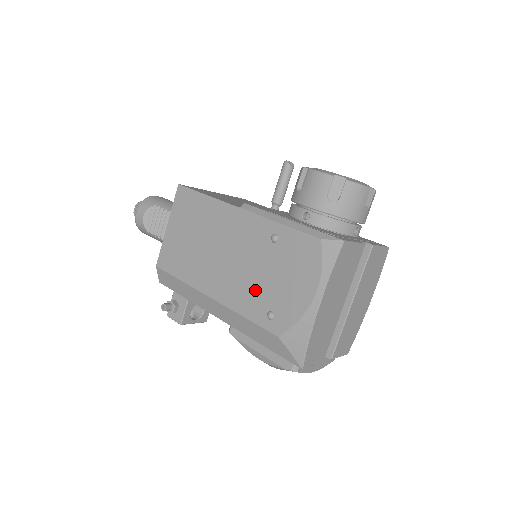
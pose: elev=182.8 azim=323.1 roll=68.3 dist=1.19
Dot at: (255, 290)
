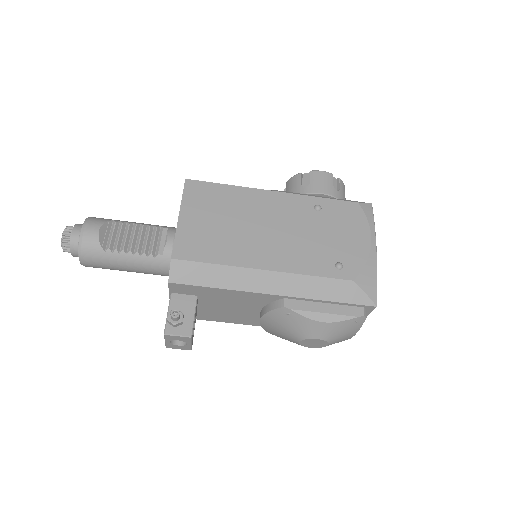
Dot at: (315, 250)
